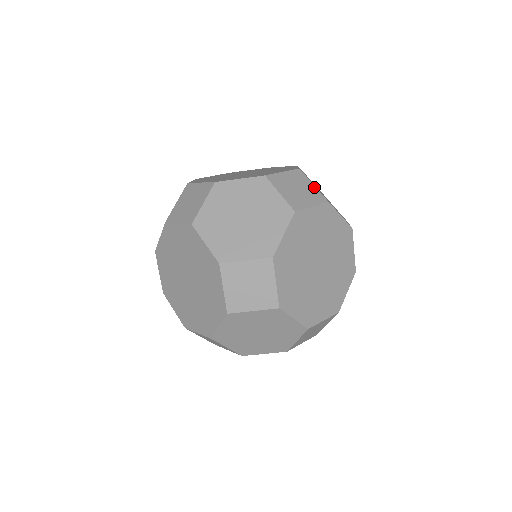
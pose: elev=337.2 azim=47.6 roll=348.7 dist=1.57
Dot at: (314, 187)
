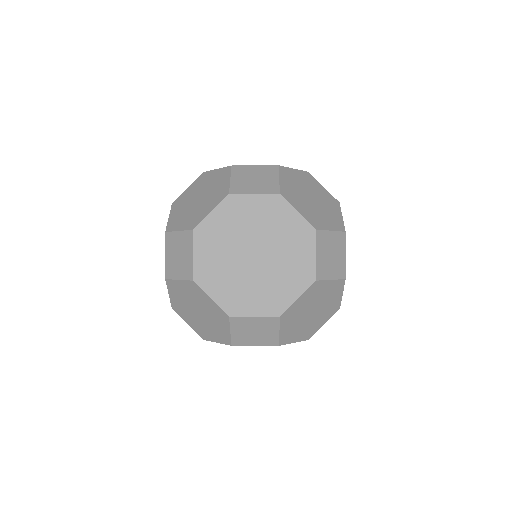
Dot at: (277, 180)
